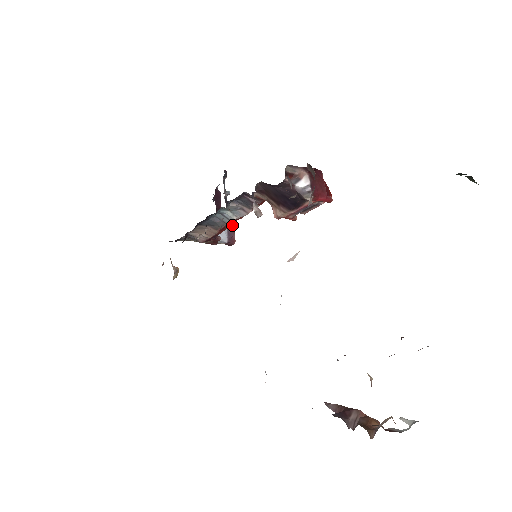
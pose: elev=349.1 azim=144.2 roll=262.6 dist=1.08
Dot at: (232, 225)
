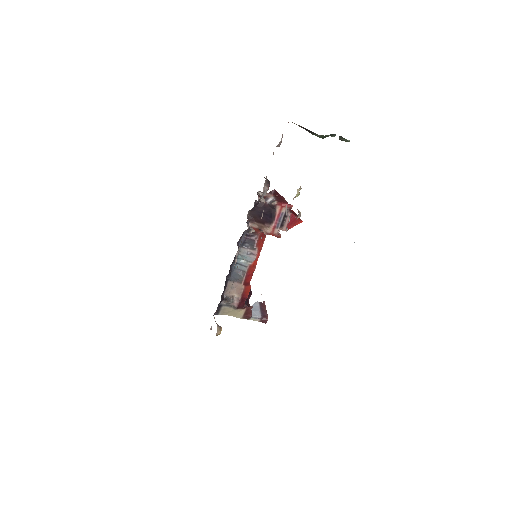
Dot at: (264, 308)
